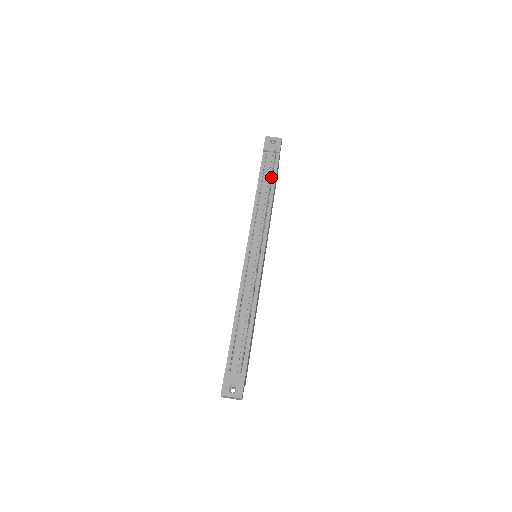
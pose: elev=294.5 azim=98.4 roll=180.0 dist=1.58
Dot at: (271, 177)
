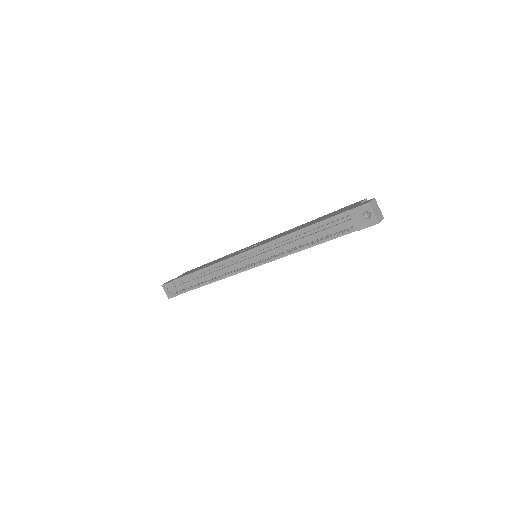
Dot at: (312, 243)
